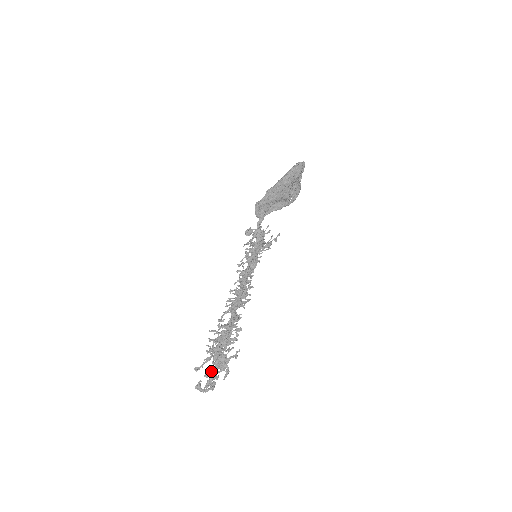
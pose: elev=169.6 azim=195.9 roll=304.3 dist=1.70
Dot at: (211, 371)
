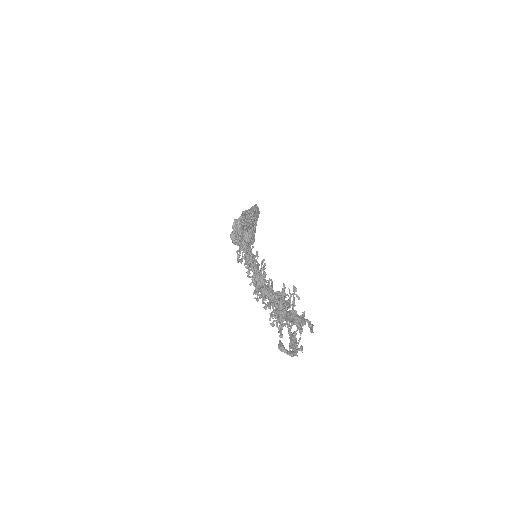
Dot at: occluded
